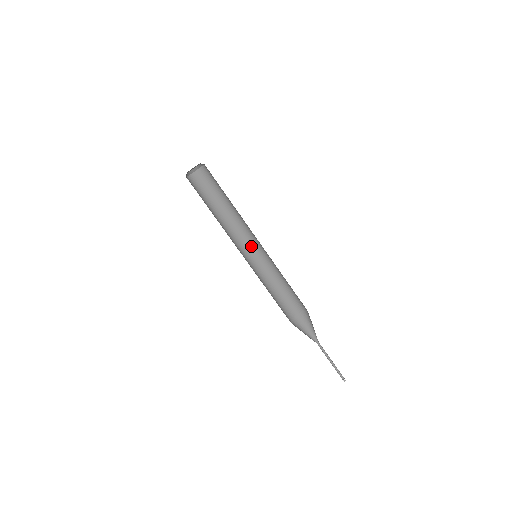
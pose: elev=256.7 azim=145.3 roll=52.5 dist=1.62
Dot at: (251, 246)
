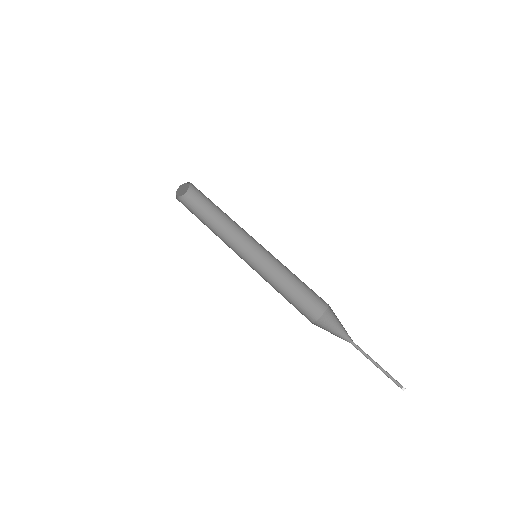
Dot at: (247, 256)
